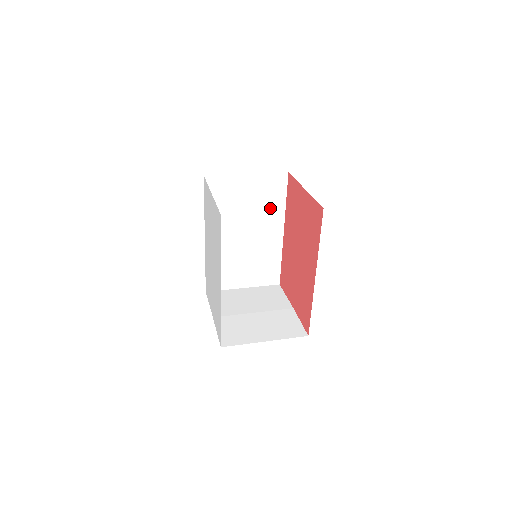
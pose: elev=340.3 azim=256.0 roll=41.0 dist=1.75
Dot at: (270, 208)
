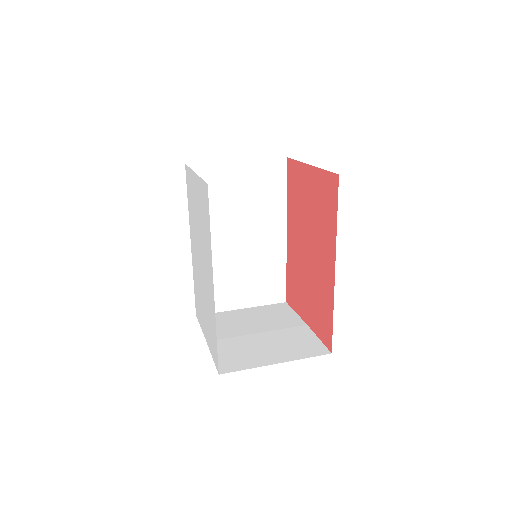
Dot at: (268, 204)
